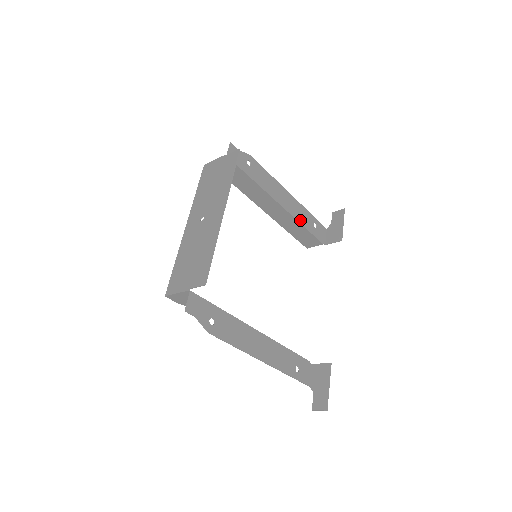
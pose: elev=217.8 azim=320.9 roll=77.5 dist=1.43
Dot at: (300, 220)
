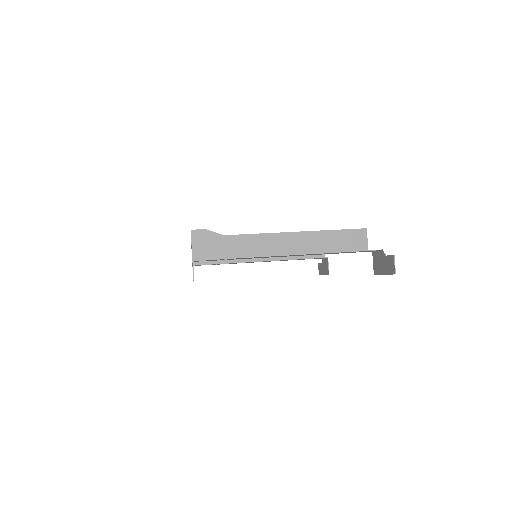
Dot at: (321, 254)
